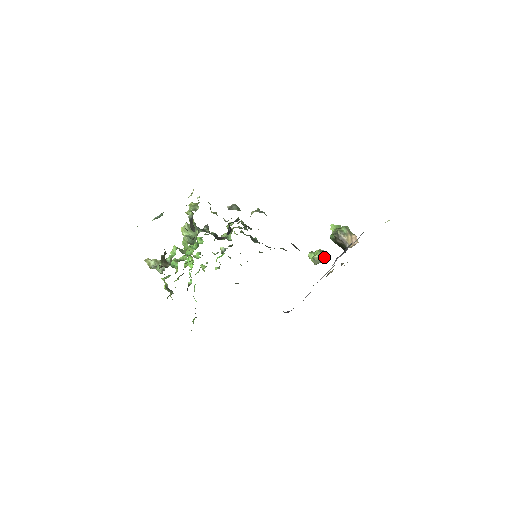
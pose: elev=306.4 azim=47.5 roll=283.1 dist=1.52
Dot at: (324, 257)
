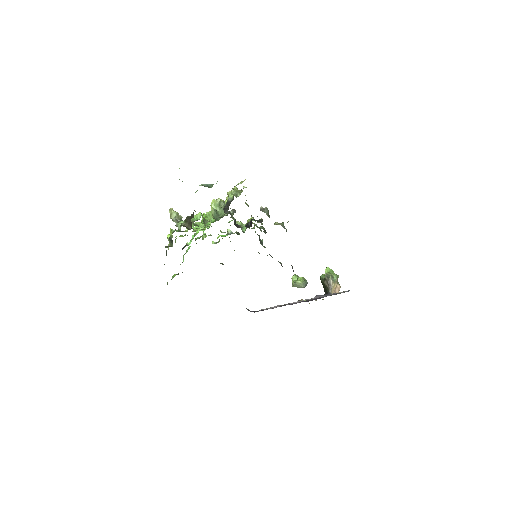
Dot at: (304, 286)
